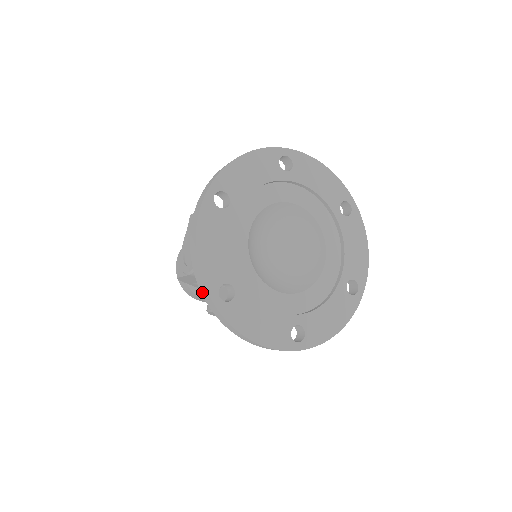
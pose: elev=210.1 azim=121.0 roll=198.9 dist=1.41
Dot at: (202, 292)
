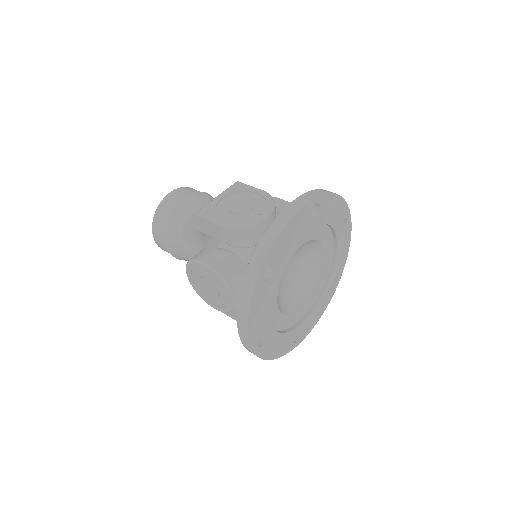
Dot at: (255, 256)
